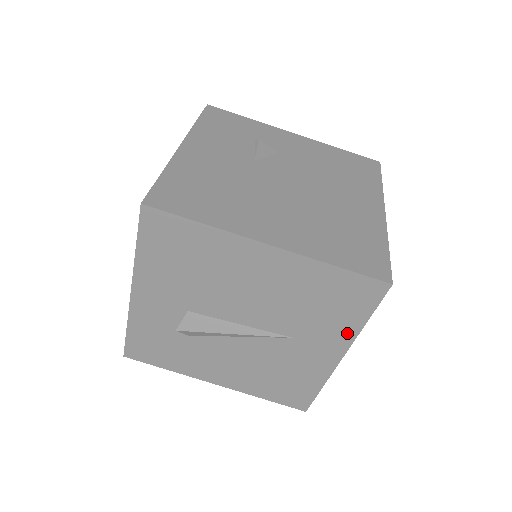
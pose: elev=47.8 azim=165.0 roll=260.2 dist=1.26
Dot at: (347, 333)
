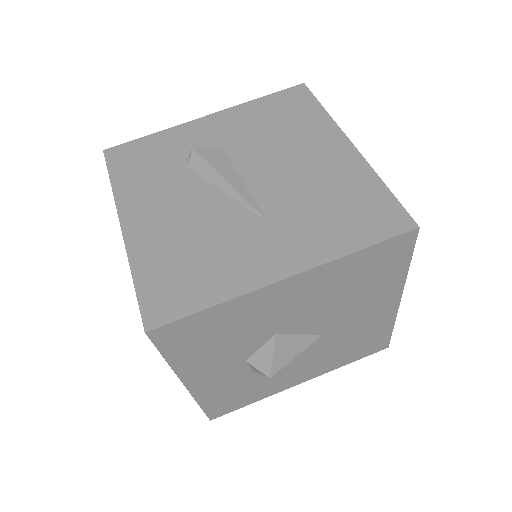
Dot at: (326, 251)
